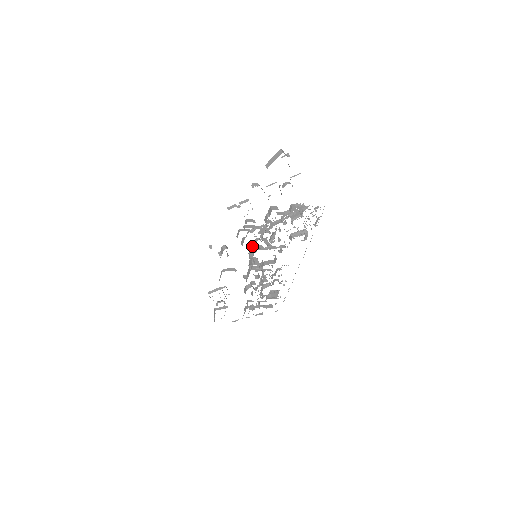
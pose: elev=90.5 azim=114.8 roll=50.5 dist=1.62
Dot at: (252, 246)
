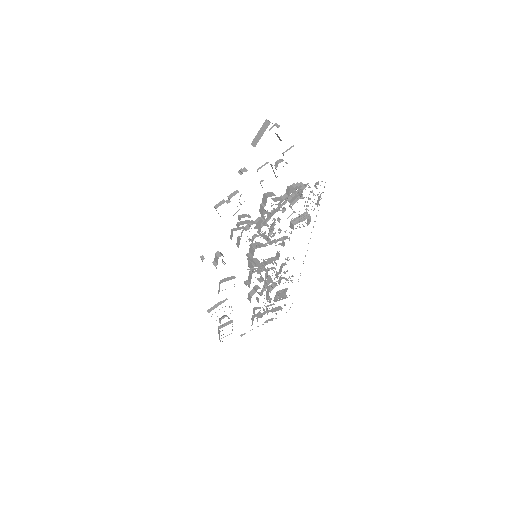
Dot at: (249, 245)
